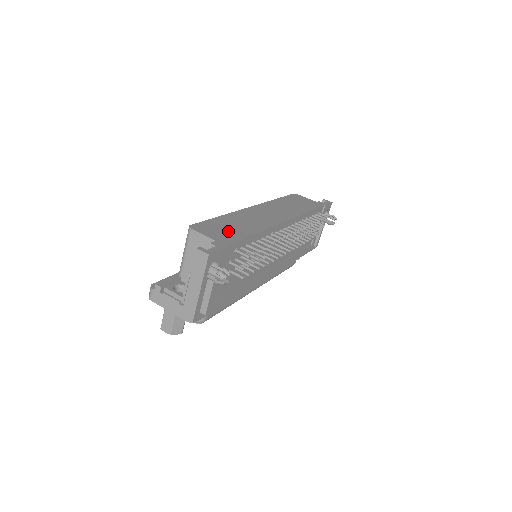
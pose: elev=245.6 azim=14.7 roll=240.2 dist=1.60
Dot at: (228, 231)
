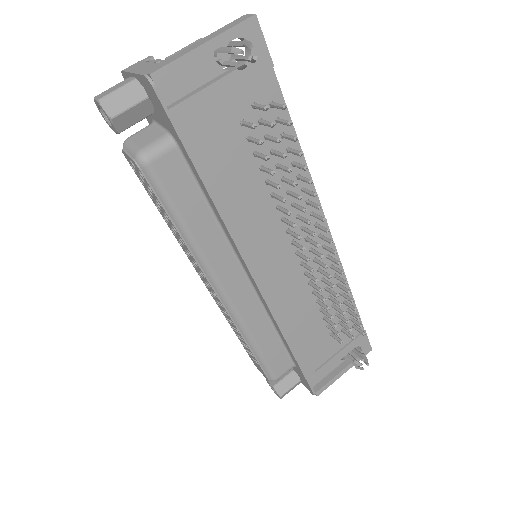
Dot at: occluded
